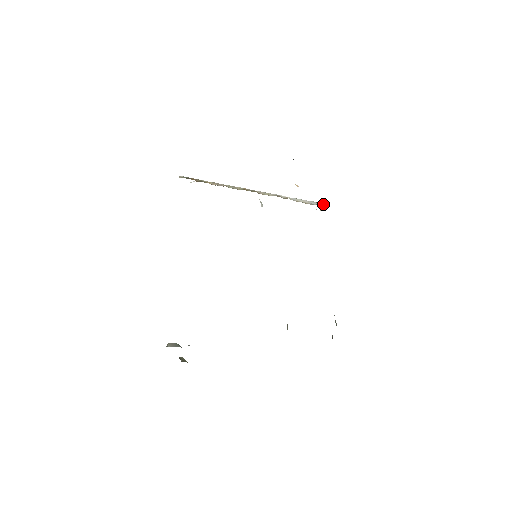
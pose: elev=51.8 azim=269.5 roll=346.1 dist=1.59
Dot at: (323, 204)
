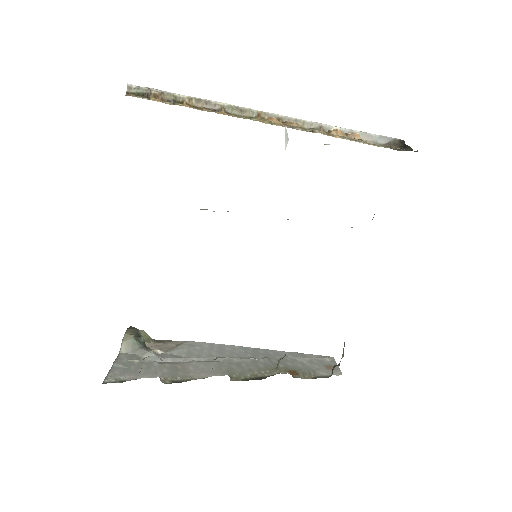
Dot at: (396, 146)
